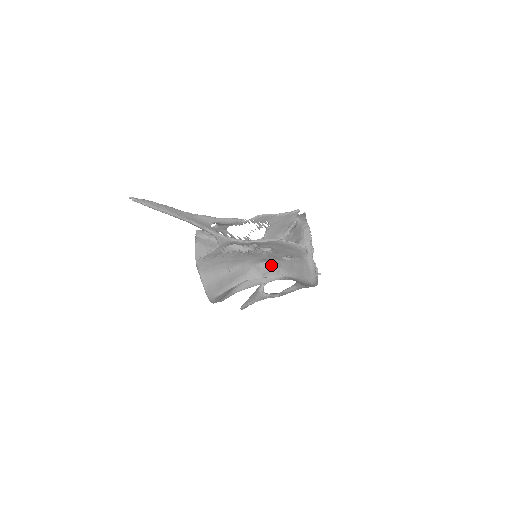
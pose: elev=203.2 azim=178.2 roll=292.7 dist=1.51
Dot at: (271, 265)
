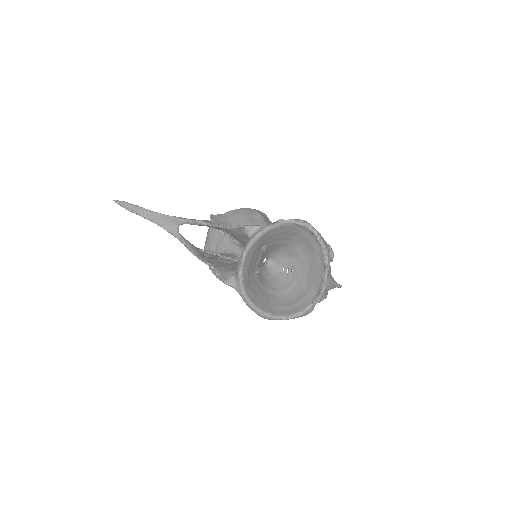
Dot at: occluded
